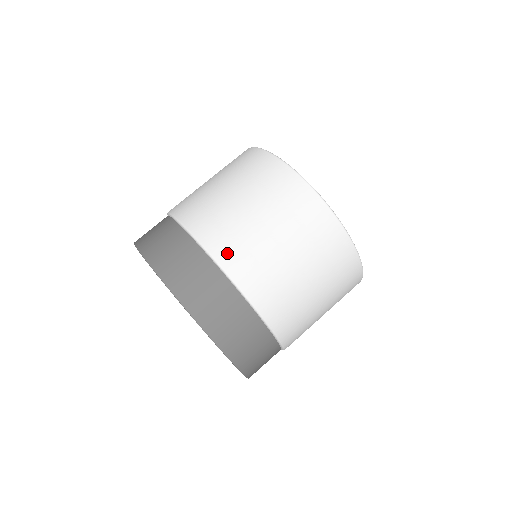
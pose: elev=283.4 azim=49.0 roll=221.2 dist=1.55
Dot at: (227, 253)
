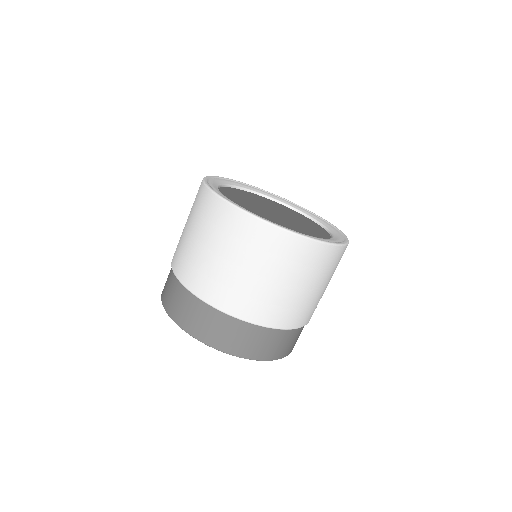
Dot at: (272, 318)
